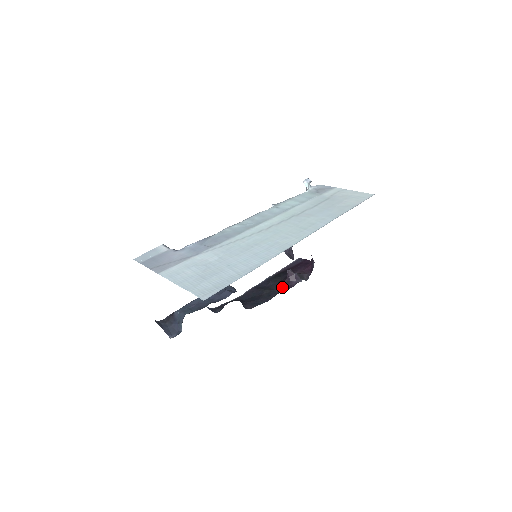
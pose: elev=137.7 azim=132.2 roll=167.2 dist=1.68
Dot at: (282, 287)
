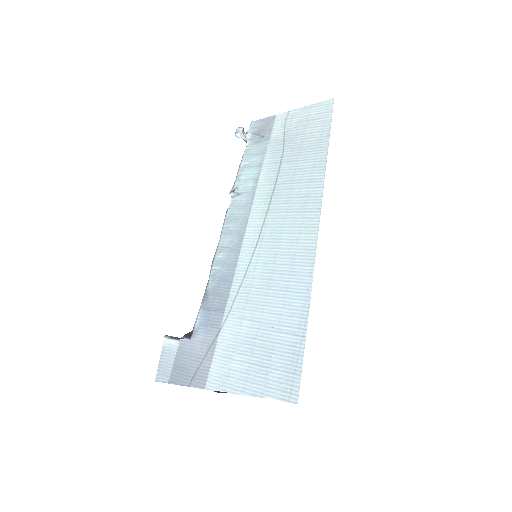
Dot at: occluded
